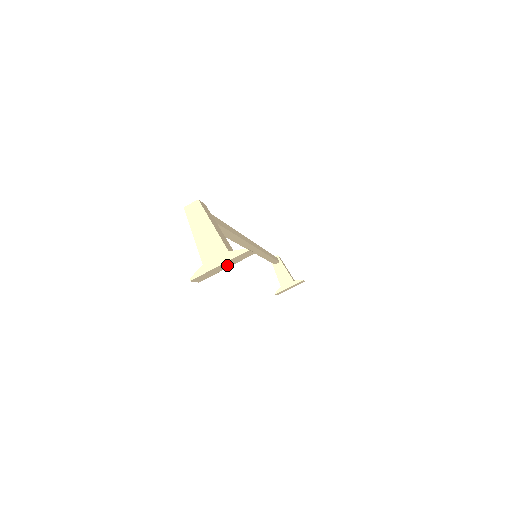
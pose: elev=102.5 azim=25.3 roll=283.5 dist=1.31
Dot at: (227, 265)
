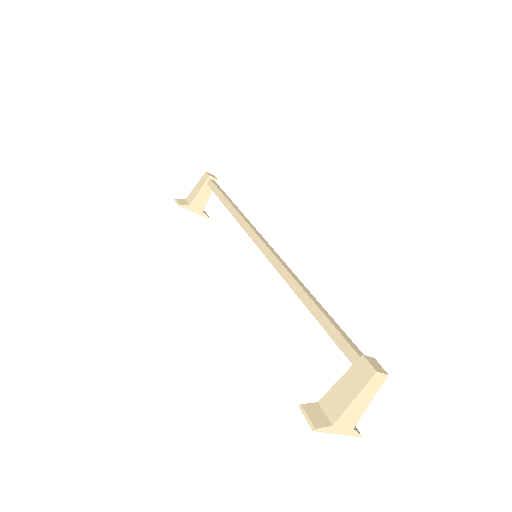
Dot at: occluded
